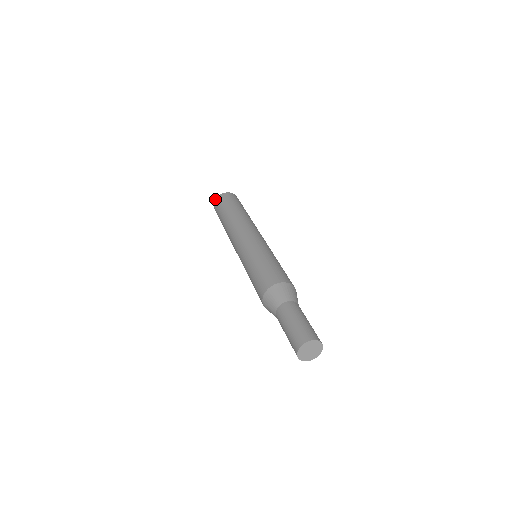
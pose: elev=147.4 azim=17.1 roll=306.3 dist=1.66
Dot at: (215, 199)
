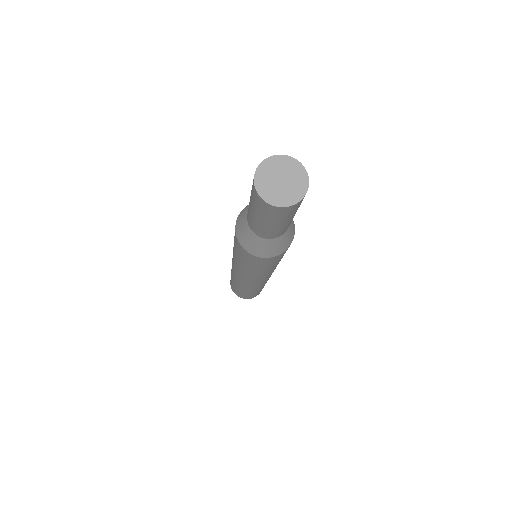
Dot at: occluded
